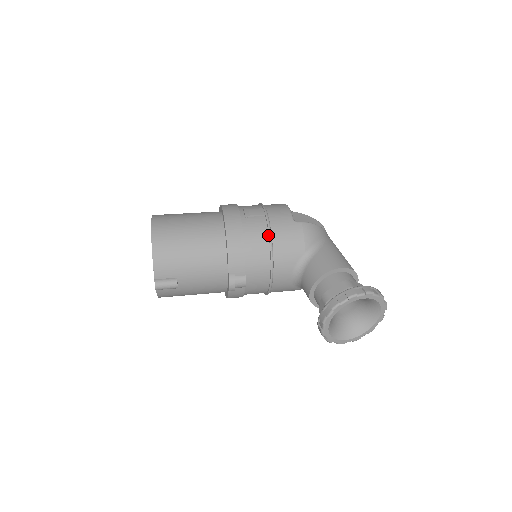
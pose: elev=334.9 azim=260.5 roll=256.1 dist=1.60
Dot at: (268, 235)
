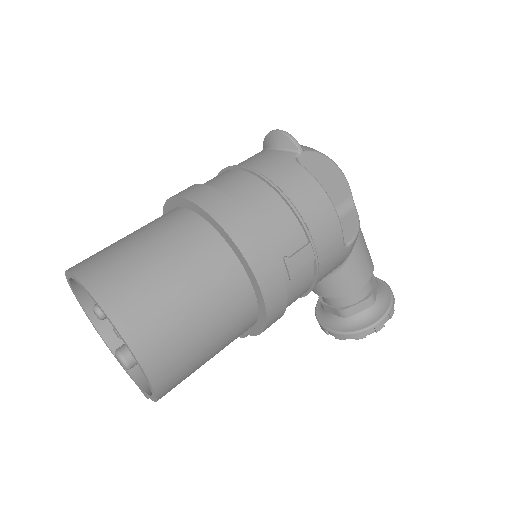
Dot at: (311, 285)
